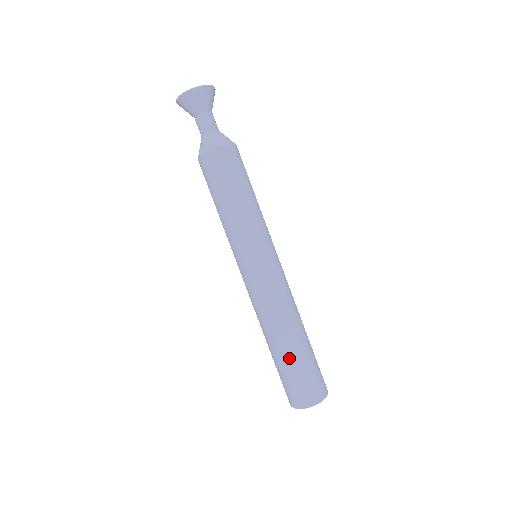
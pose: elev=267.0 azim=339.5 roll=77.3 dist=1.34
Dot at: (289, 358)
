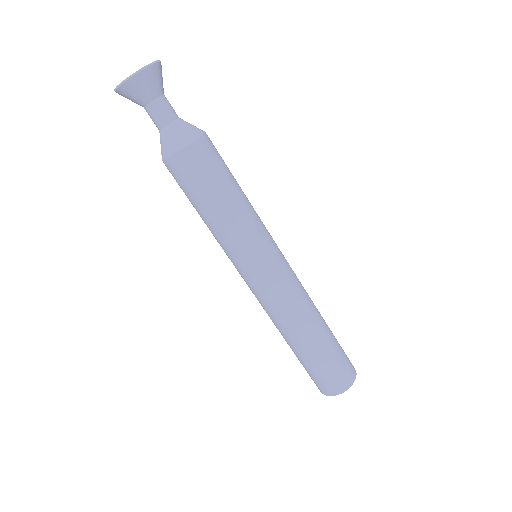
Dot at: (314, 355)
